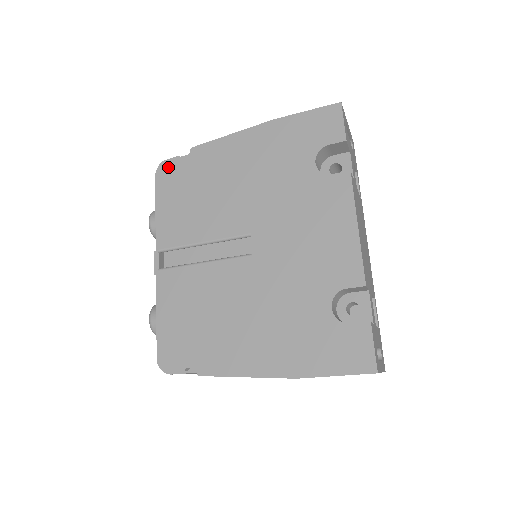
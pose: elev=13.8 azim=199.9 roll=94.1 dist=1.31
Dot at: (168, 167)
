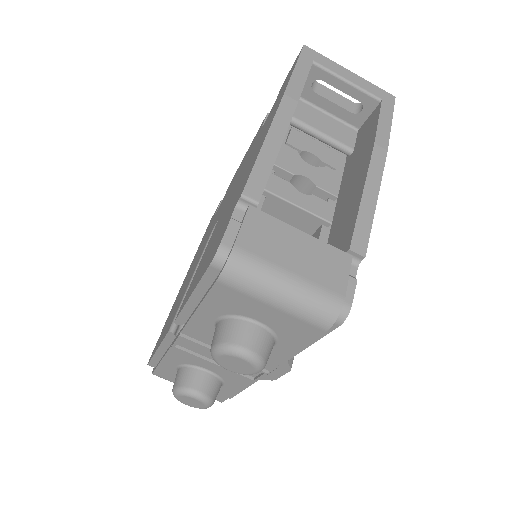
Dot at: (153, 351)
